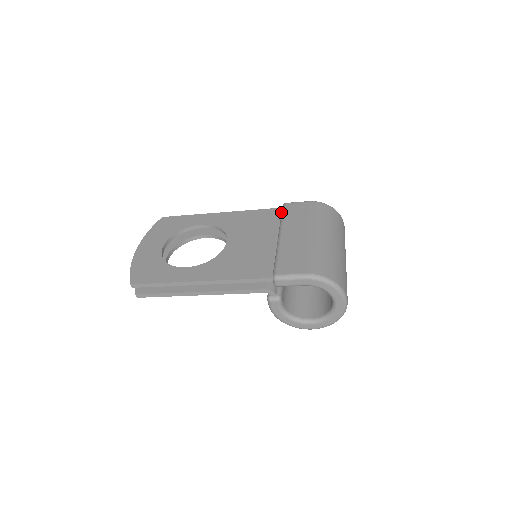
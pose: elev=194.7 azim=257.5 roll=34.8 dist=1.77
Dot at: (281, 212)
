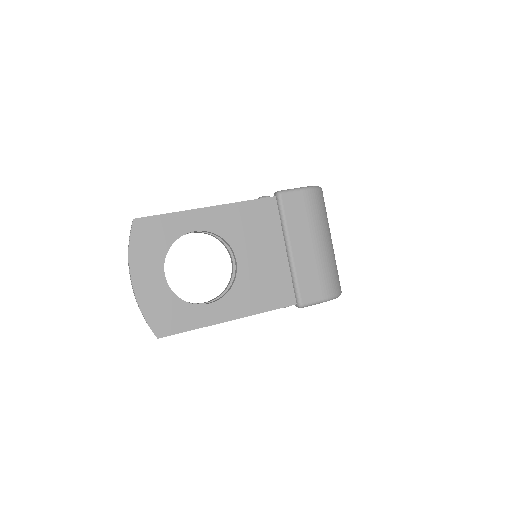
Dot at: (277, 205)
